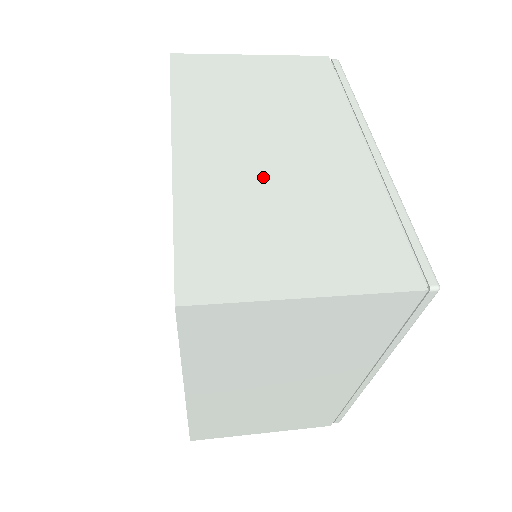
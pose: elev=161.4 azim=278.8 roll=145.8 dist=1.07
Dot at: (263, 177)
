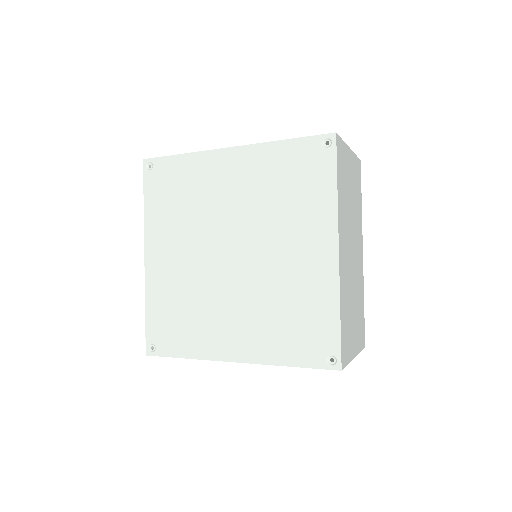
Dot at: occluded
